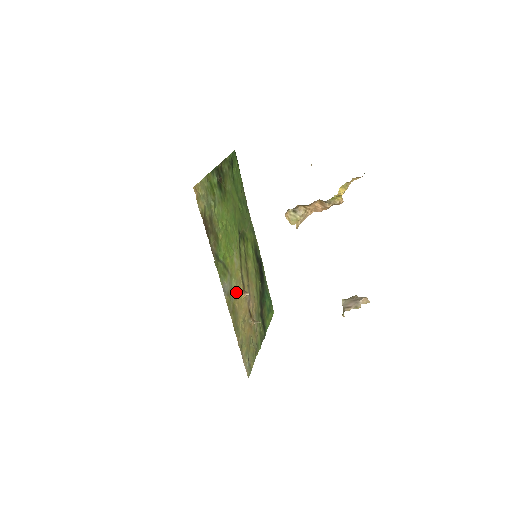
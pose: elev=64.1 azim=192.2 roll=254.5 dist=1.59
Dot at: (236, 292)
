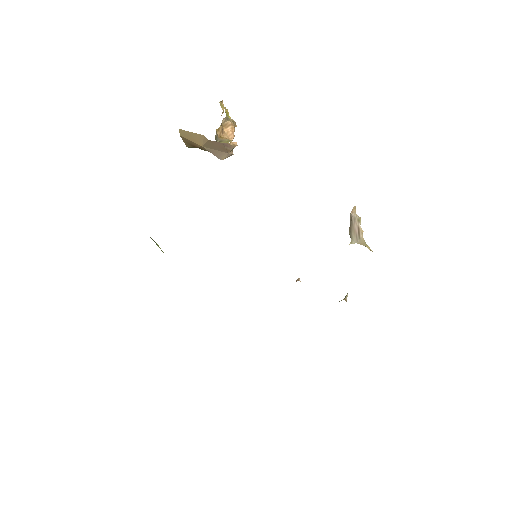
Dot at: occluded
